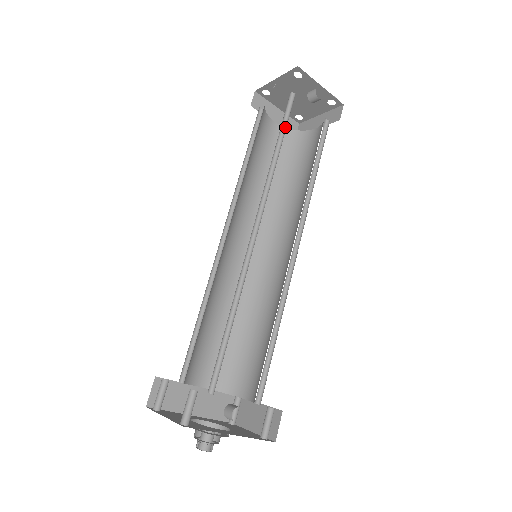
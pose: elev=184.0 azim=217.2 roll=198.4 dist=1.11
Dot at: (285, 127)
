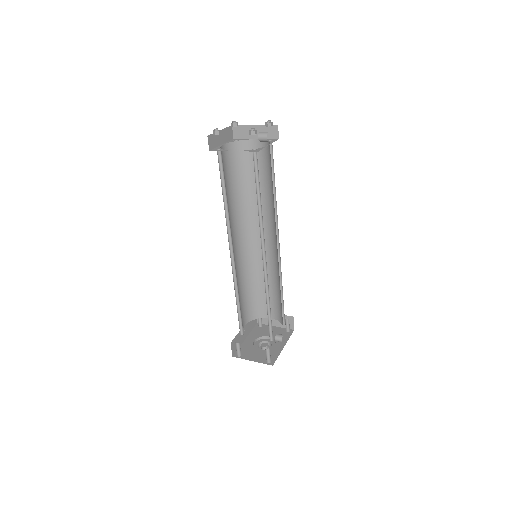
Dot at: (257, 180)
